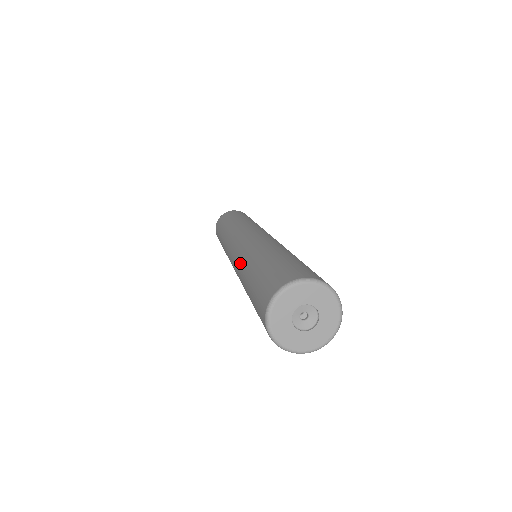
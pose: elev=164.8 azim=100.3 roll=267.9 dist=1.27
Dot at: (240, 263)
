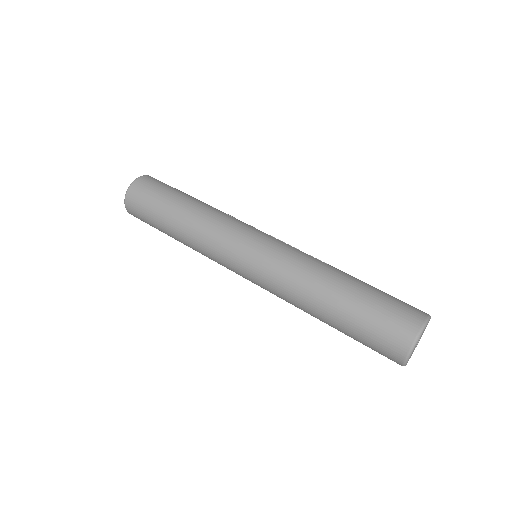
Dot at: (291, 296)
